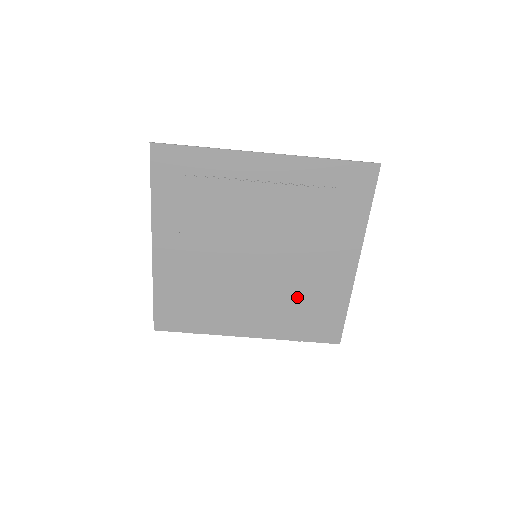
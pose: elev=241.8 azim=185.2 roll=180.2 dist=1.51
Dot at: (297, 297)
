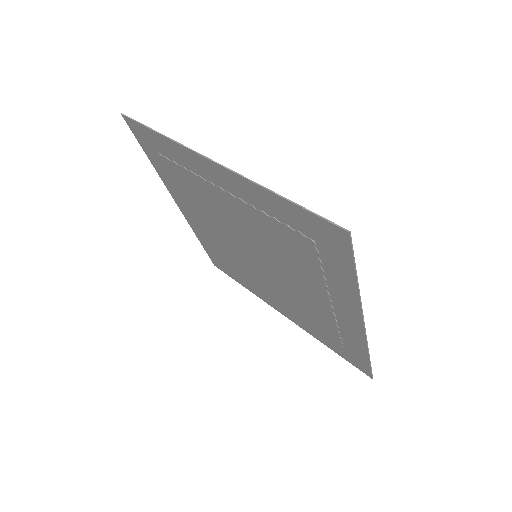
Dot at: (310, 313)
